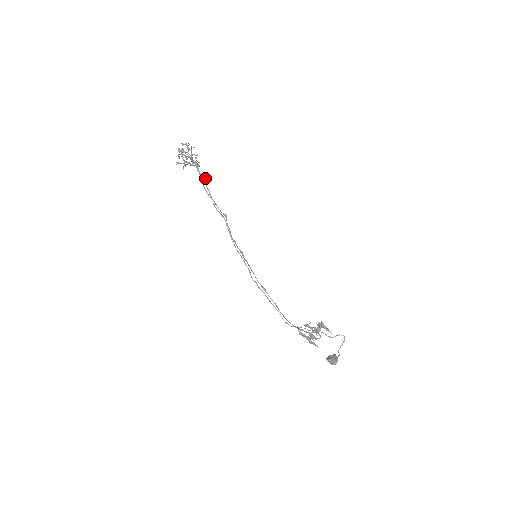
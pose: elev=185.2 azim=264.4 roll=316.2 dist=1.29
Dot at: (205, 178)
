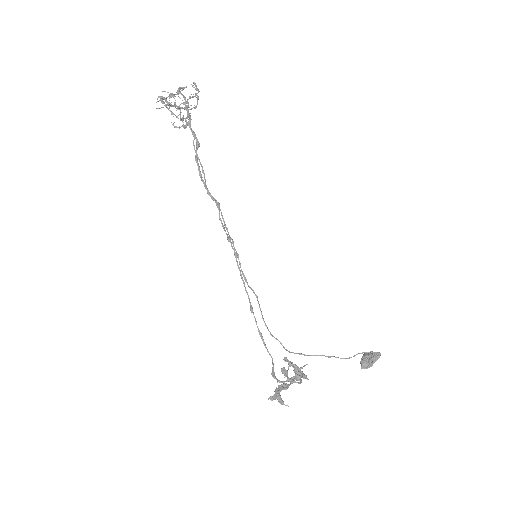
Dot at: (197, 142)
